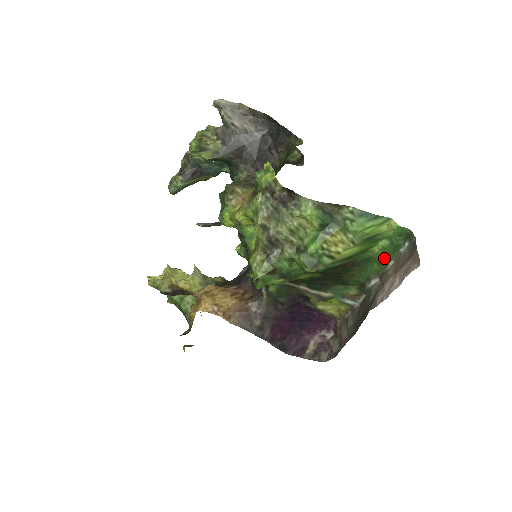
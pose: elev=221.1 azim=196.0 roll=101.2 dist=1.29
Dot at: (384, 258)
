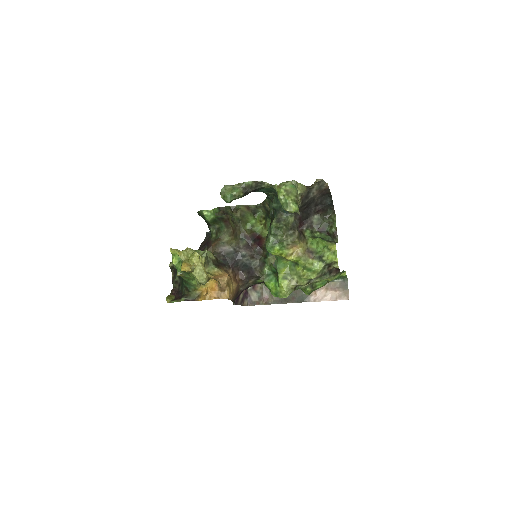
Dot at: occluded
